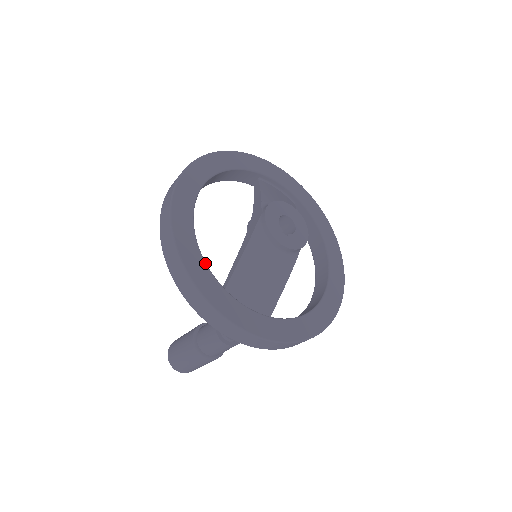
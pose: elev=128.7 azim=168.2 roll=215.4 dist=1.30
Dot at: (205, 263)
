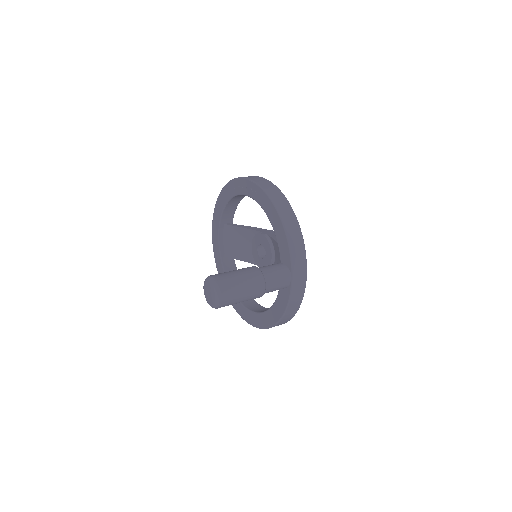
Dot at: occluded
